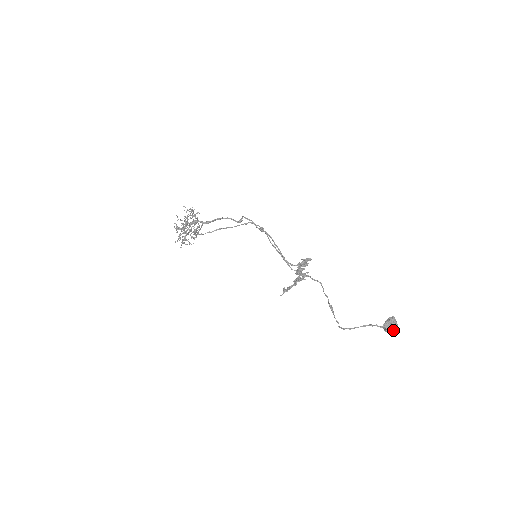
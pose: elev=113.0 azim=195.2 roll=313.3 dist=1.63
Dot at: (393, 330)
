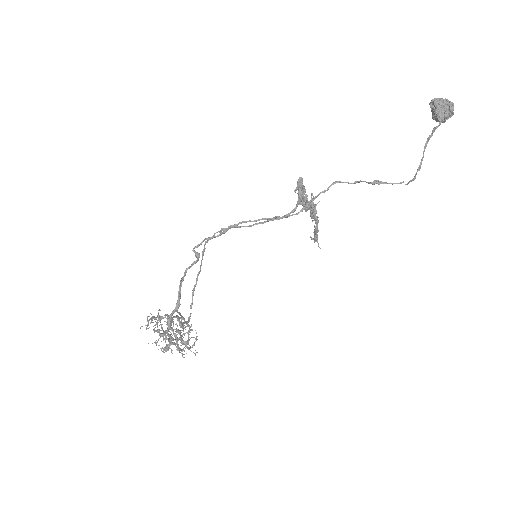
Dot at: (452, 108)
